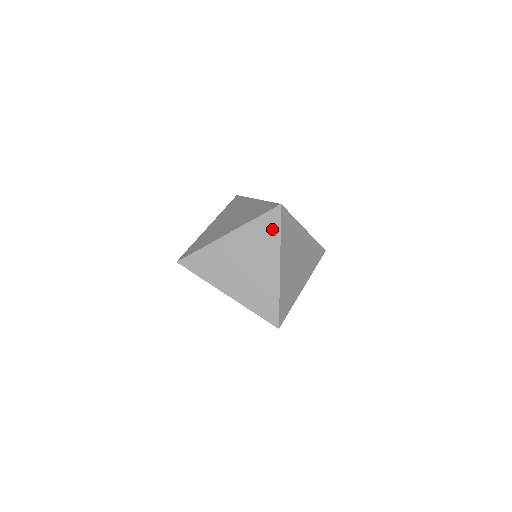
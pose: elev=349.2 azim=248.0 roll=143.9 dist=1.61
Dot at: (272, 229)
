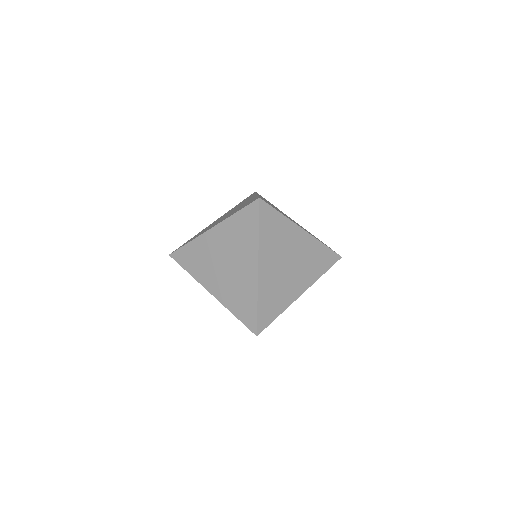
Dot at: (251, 225)
